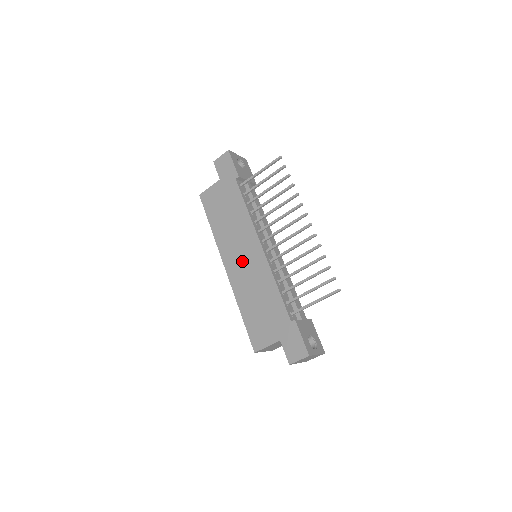
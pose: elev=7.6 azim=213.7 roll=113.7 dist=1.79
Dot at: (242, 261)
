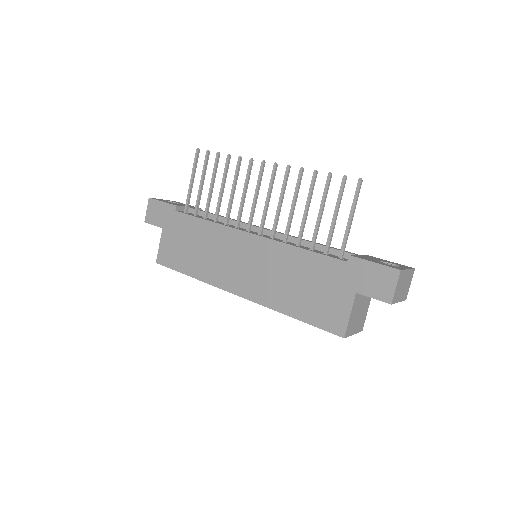
Dot at: (245, 268)
